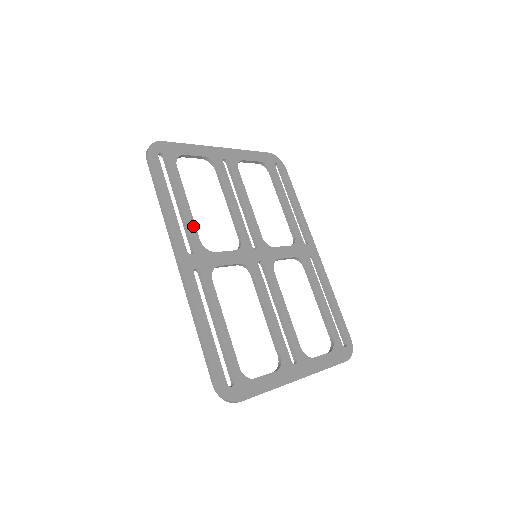
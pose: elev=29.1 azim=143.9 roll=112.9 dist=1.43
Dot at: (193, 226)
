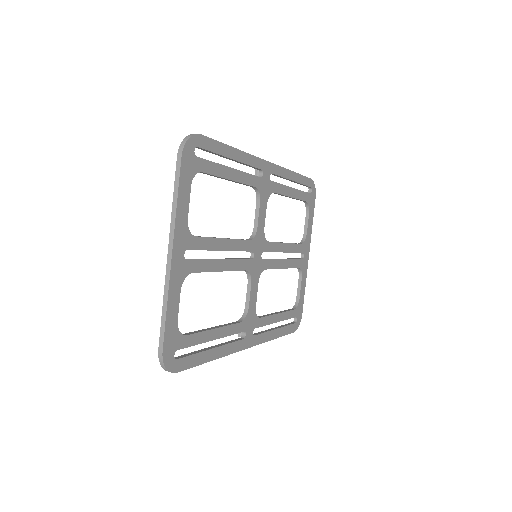
Dot at: (231, 327)
